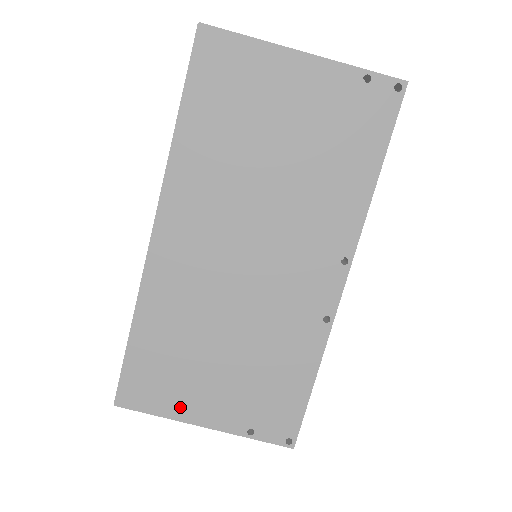
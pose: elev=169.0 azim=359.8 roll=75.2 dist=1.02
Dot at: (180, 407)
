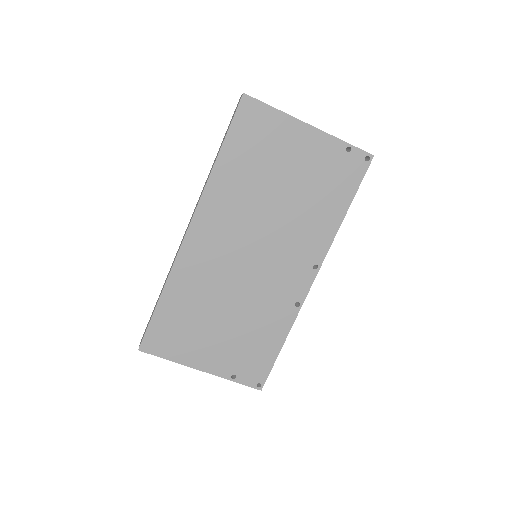
Dot at: (187, 355)
